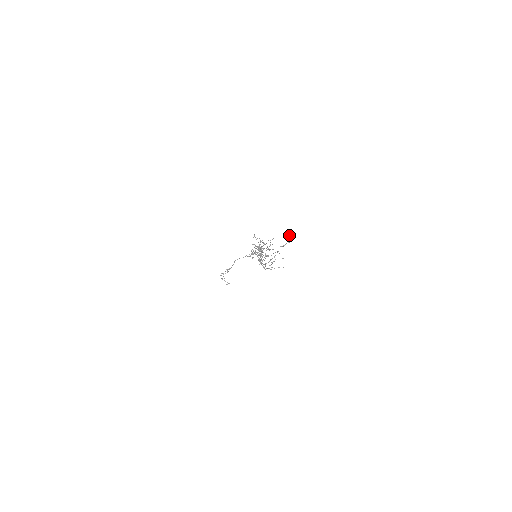
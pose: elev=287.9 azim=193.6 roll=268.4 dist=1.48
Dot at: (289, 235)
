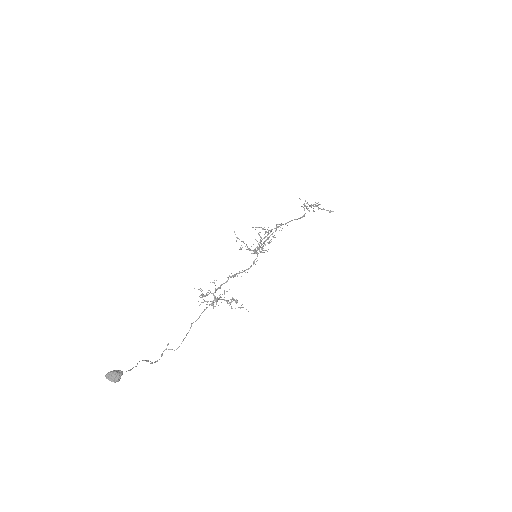
Dot at: occluded
